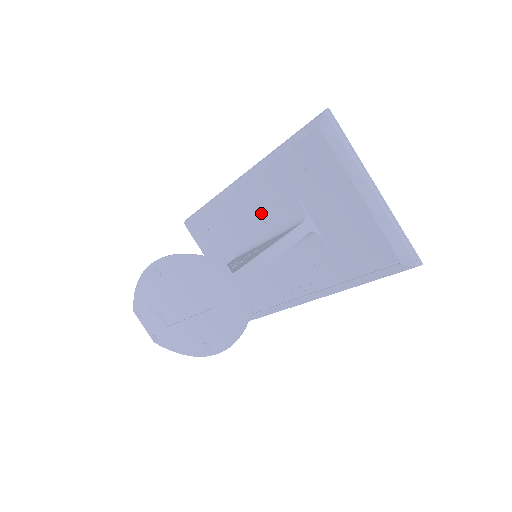
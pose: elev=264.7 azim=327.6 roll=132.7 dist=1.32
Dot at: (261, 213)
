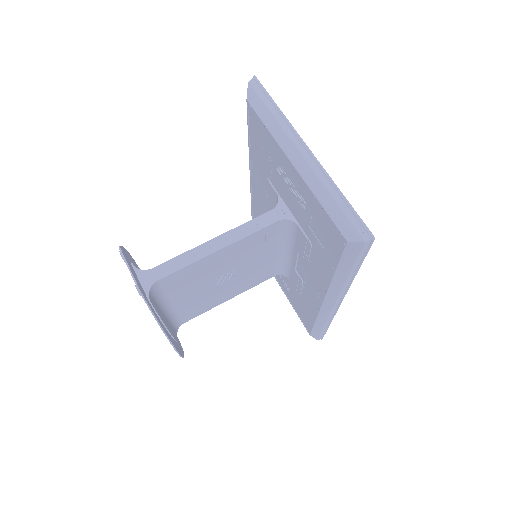
Dot at: occluded
